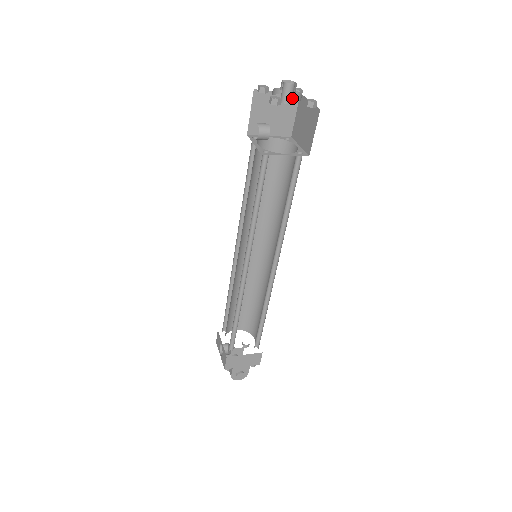
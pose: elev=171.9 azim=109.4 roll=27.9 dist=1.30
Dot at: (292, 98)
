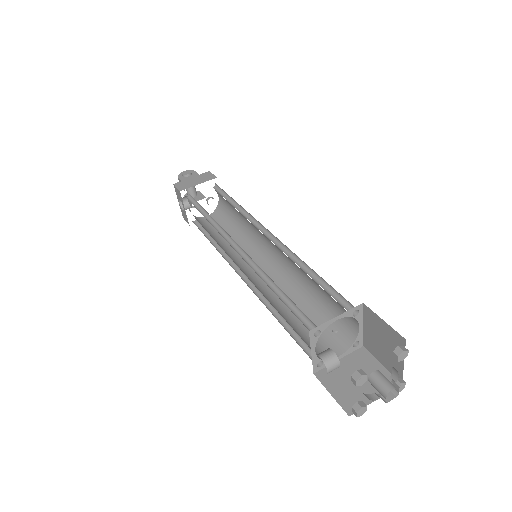
Dot at: occluded
